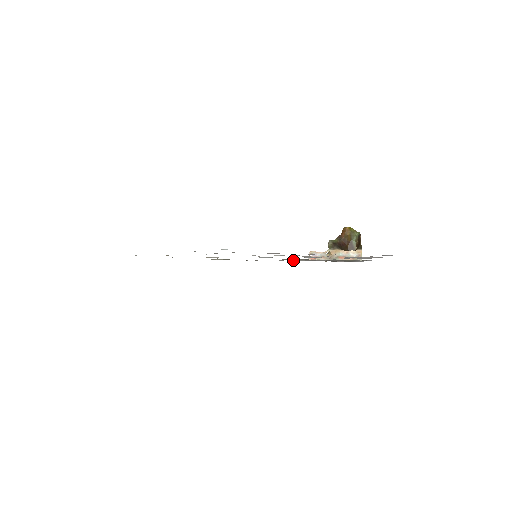
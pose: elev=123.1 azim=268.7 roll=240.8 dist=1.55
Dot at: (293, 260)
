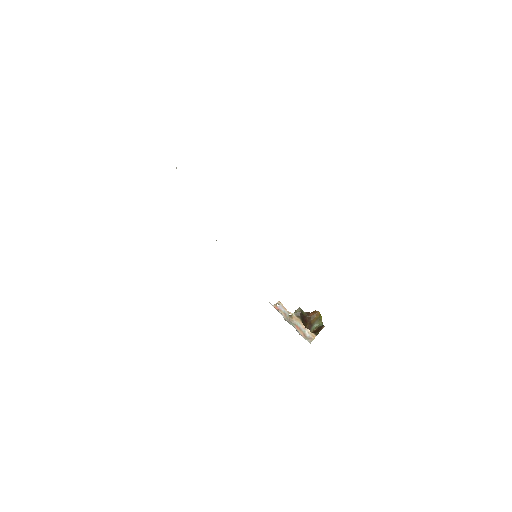
Dot at: occluded
